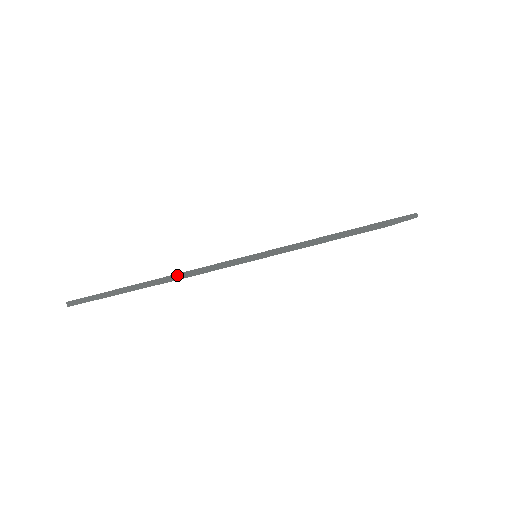
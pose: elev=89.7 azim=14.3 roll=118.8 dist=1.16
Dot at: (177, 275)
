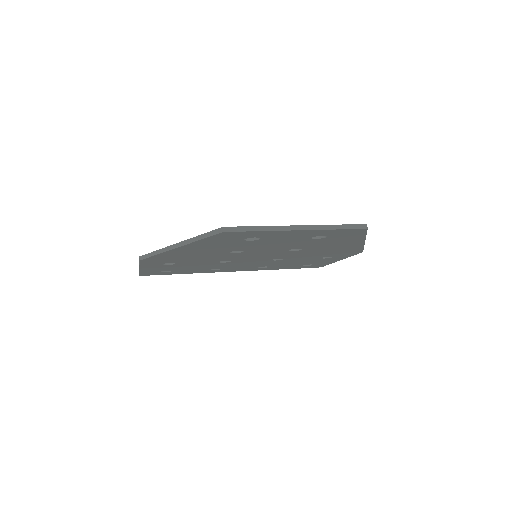
Dot at: (139, 258)
